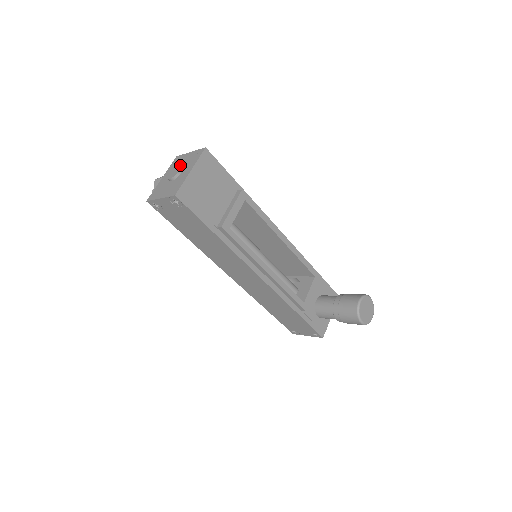
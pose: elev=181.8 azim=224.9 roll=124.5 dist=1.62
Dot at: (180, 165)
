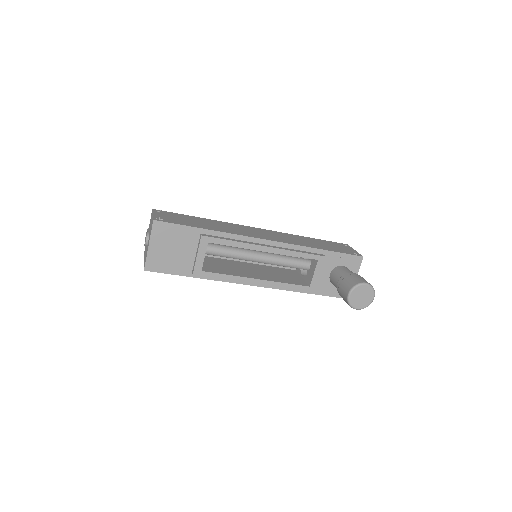
Dot at: occluded
